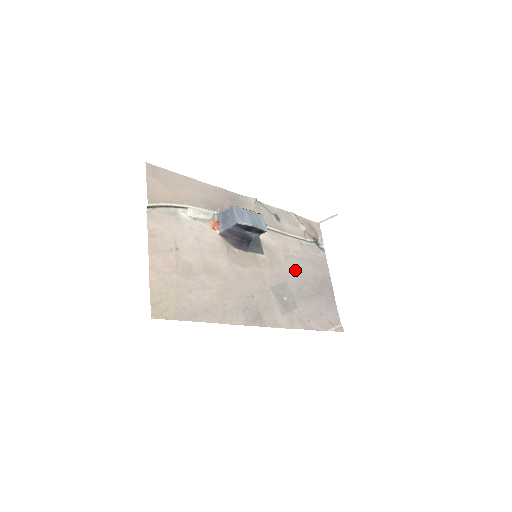
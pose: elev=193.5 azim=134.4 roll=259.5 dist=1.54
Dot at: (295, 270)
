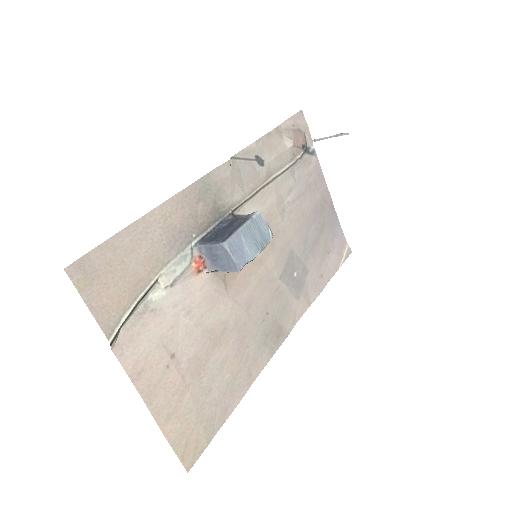
Dot at: (295, 221)
